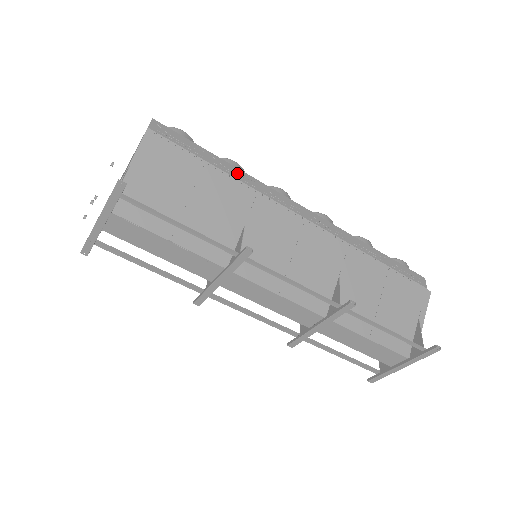
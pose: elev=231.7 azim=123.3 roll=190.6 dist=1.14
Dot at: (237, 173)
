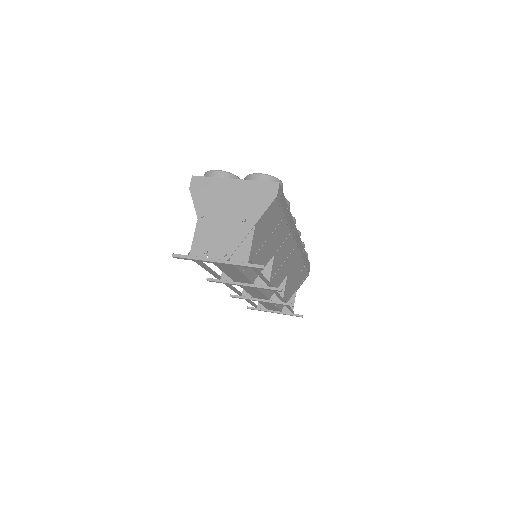
Dot at: (290, 219)
